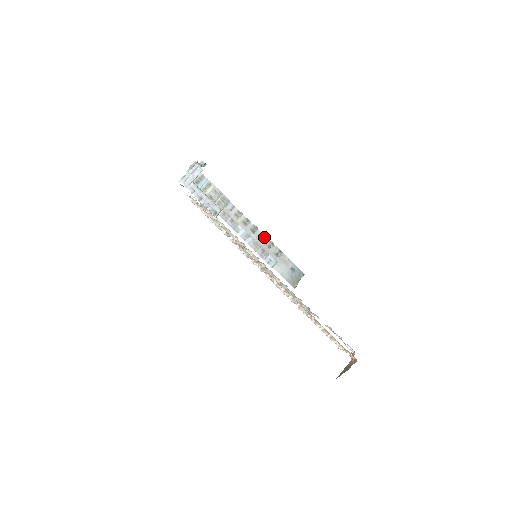
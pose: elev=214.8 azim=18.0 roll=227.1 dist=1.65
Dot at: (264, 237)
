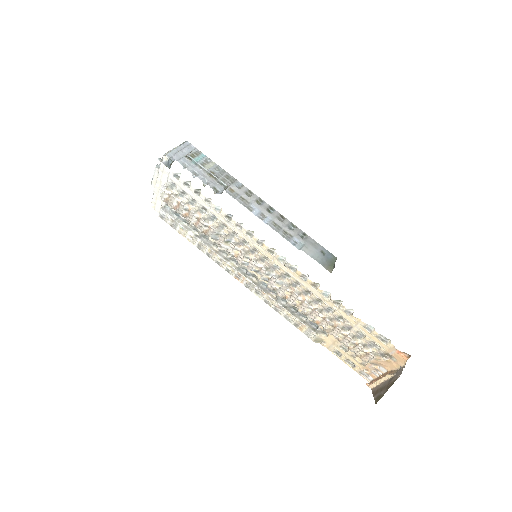
Dot at: (283, 219)
